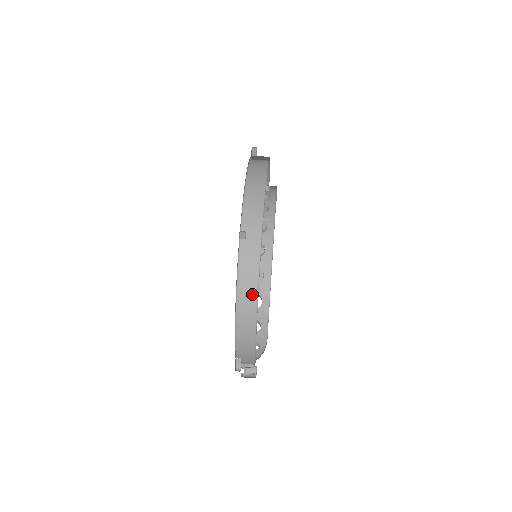
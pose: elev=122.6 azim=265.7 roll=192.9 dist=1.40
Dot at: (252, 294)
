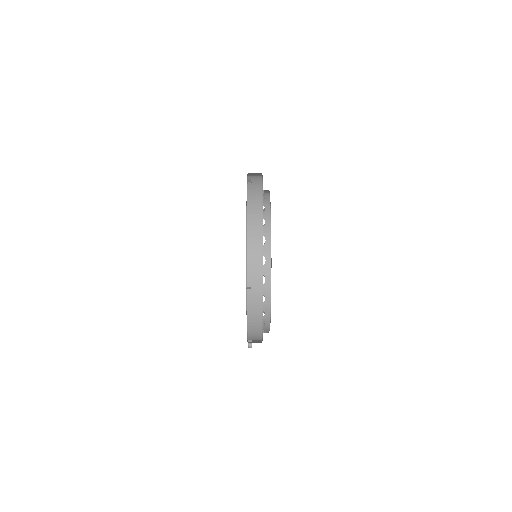
Dot at: (258, 321)
